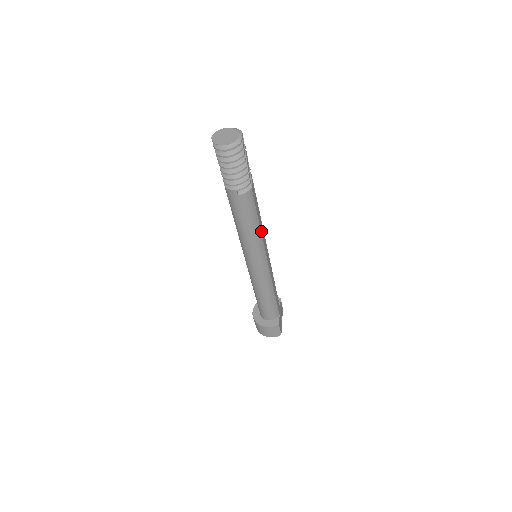
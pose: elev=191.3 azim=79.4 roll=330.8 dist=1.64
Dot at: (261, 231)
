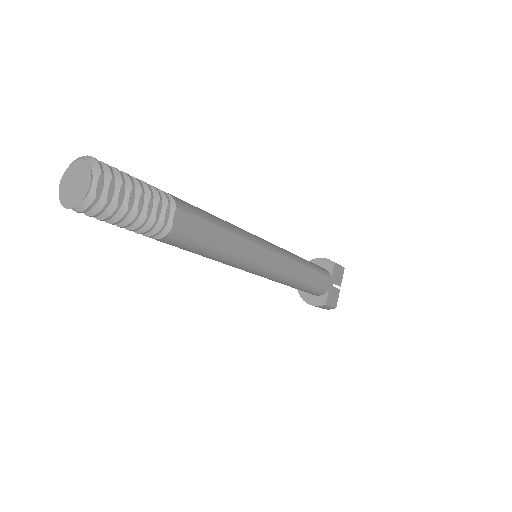
Dot at: (235, 250)
